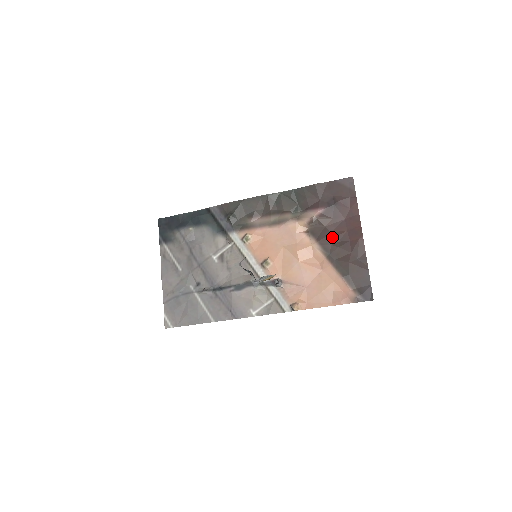
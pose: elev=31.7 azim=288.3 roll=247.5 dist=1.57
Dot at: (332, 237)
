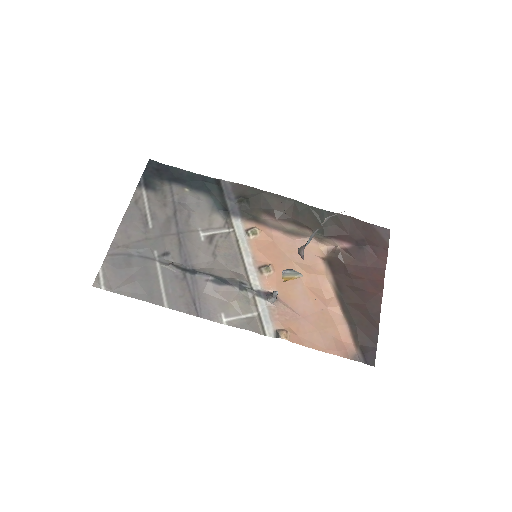
Dot at: (349, 278)
